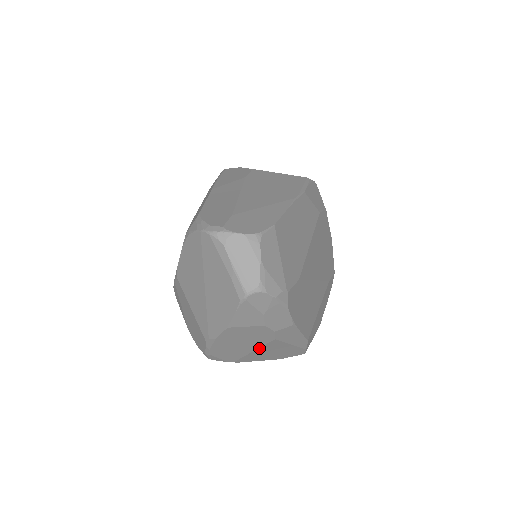
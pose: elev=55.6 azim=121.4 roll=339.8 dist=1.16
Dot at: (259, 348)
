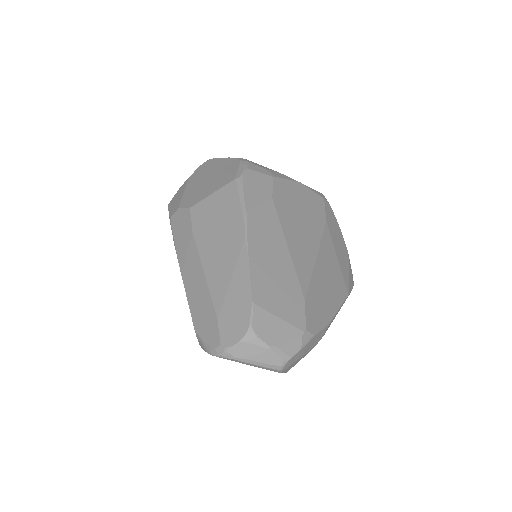
Dot at: occluded
